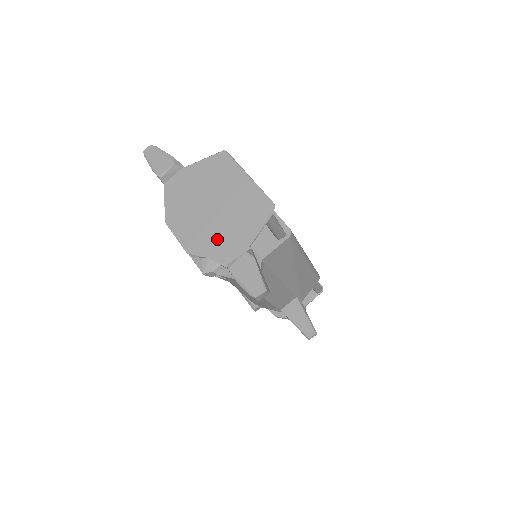
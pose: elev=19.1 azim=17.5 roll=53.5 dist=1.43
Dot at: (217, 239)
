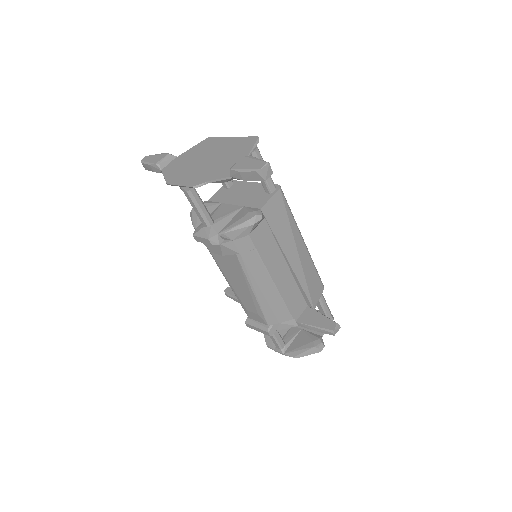
Dot at: (216, 169)
